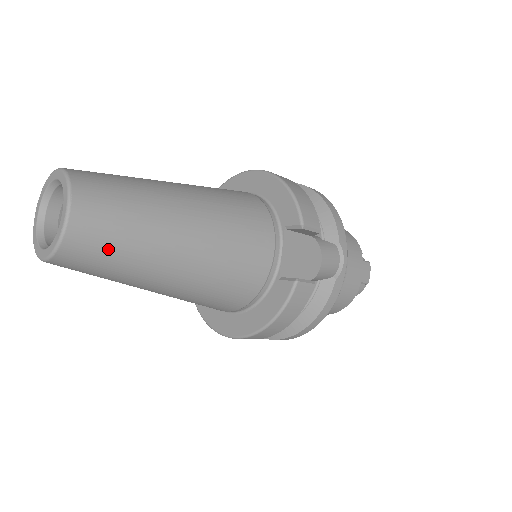
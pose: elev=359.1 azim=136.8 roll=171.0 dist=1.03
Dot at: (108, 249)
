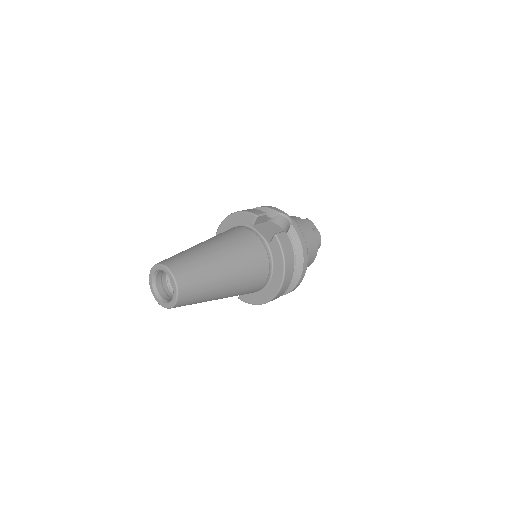
Dot at: (194, 275)
